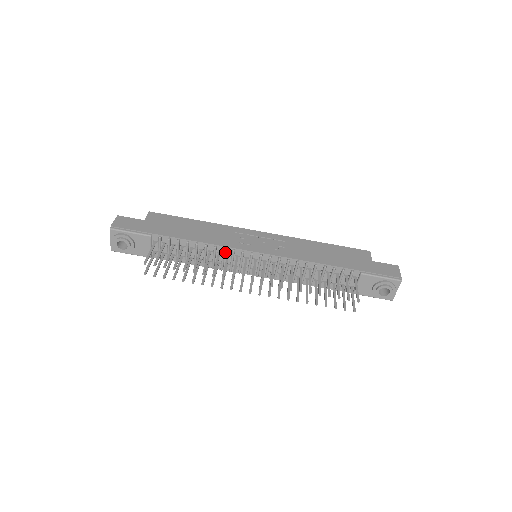
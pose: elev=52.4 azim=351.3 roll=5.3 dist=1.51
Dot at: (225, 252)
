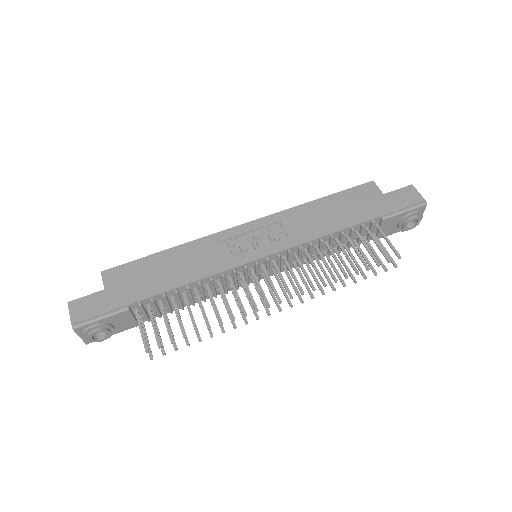
Dot at: (224, 276)
